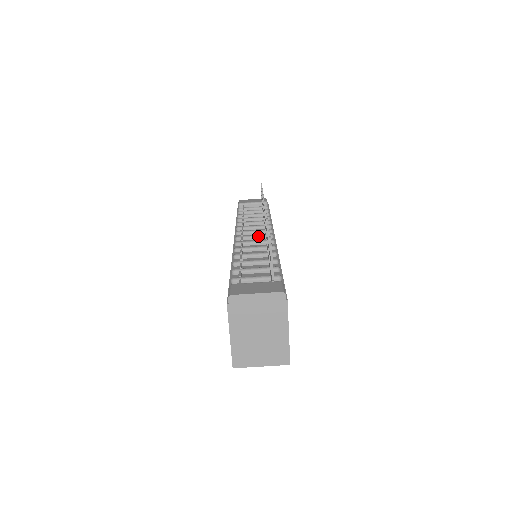
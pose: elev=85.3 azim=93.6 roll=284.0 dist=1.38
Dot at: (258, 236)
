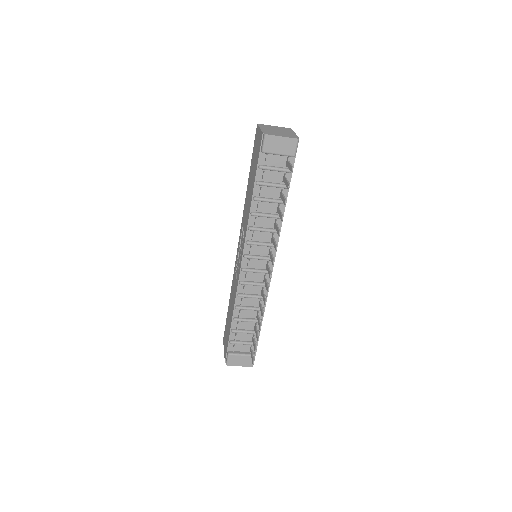
Dot at: (259, 273)
